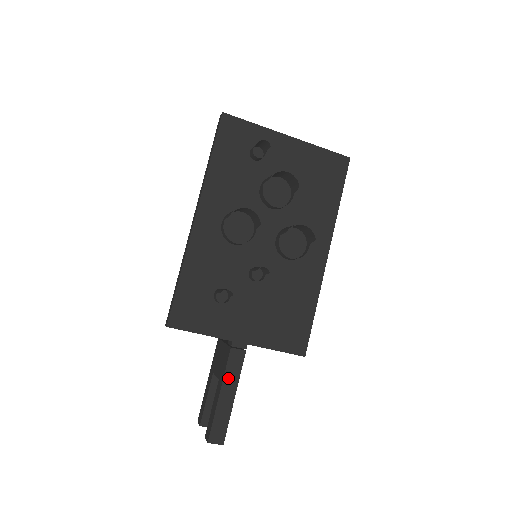
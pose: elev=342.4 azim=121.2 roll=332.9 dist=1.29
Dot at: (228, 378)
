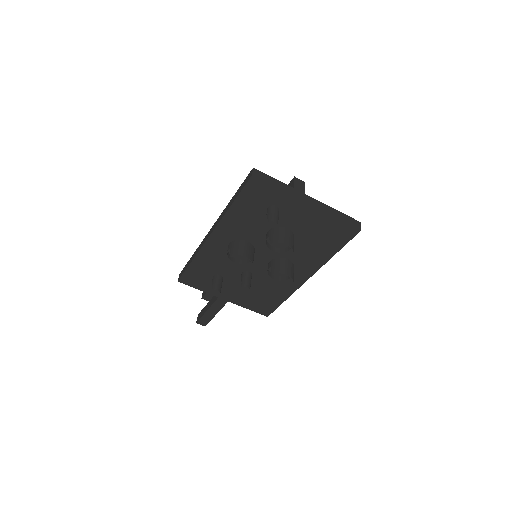
Dot at: (216, 305)
